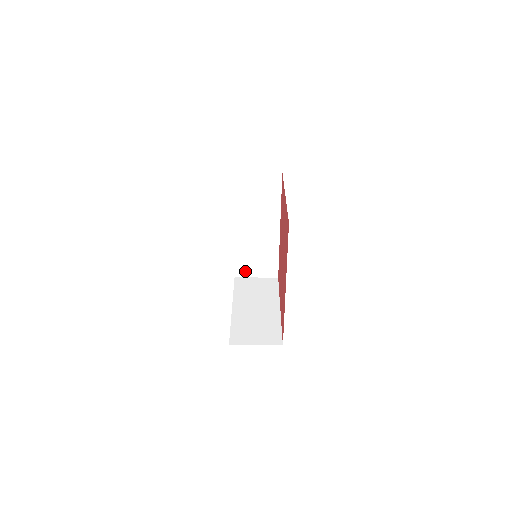
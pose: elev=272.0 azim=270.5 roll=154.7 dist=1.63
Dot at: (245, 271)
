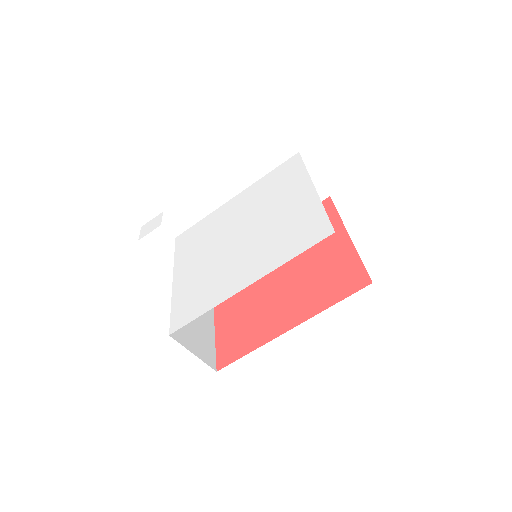
Dot at: occluded
